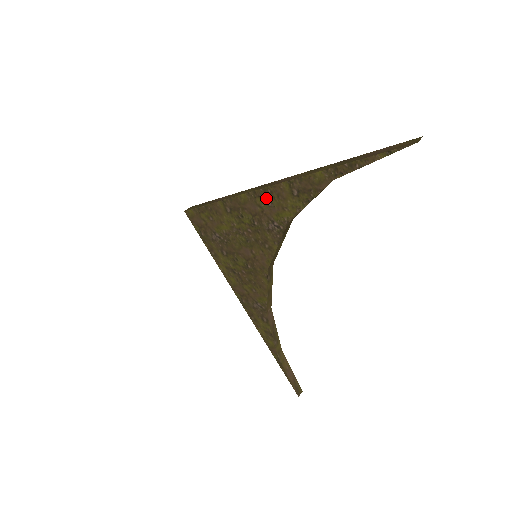
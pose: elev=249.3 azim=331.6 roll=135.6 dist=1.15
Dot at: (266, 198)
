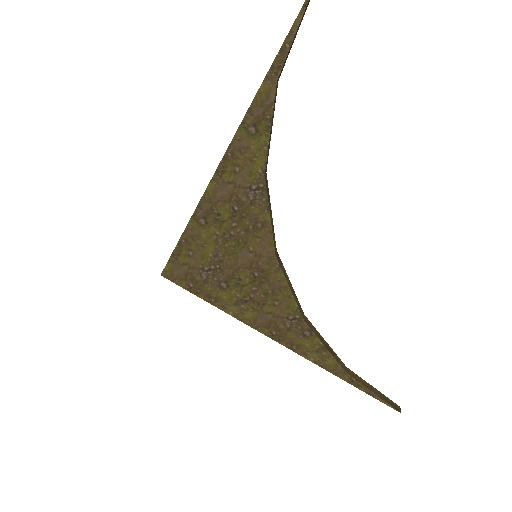
Dot at: (231, 166)
